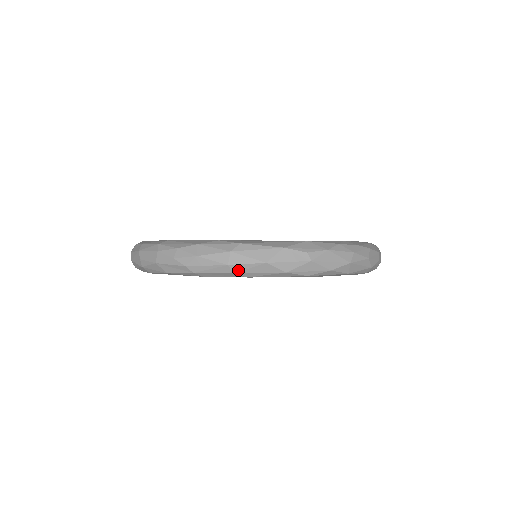
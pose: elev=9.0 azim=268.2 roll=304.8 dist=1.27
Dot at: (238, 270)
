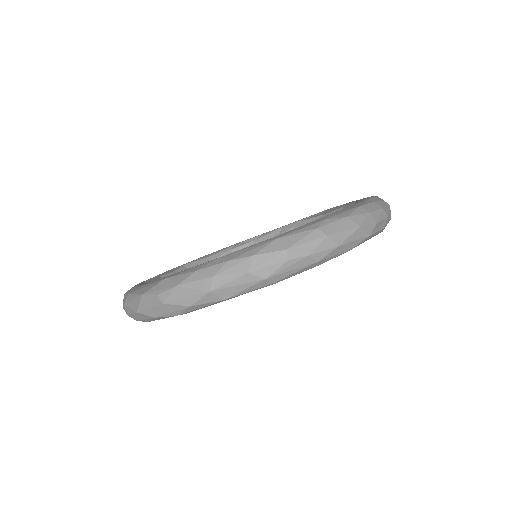
Dot at: (135, 318)
